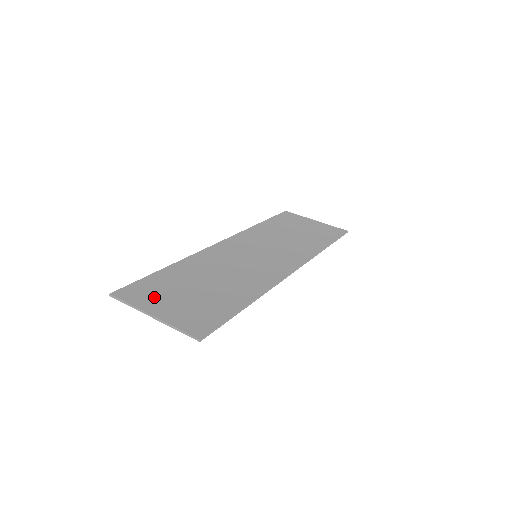
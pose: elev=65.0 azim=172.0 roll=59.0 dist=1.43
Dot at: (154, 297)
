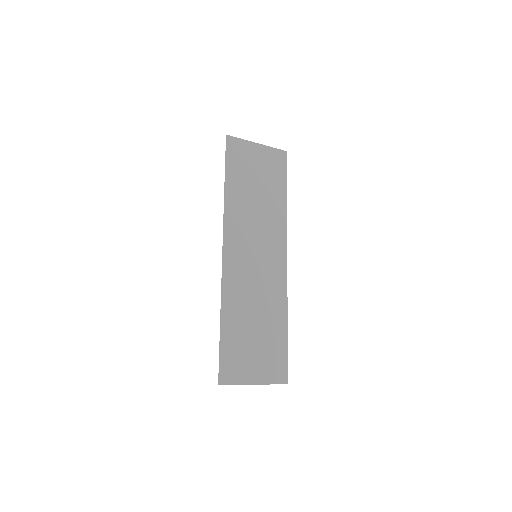
Dot at: (242, 366)
